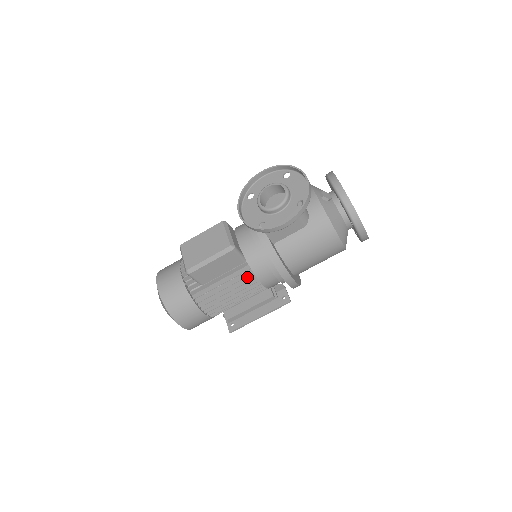
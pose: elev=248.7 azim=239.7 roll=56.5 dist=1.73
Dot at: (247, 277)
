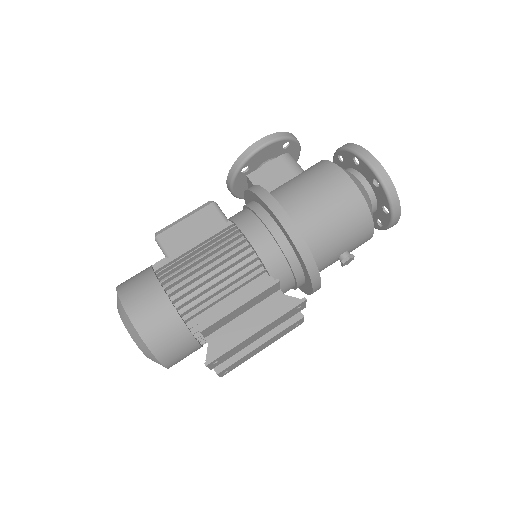
Dot at: (229, 237)
